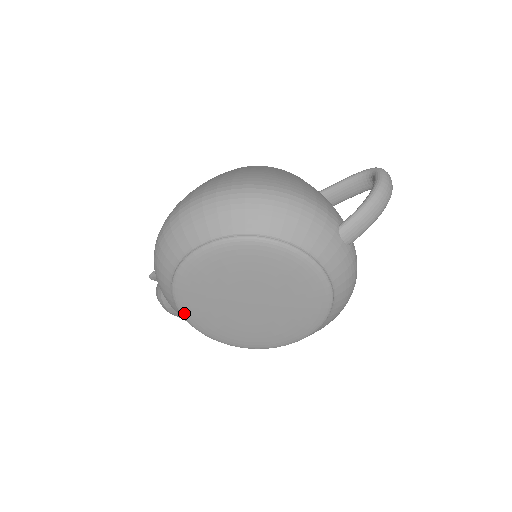
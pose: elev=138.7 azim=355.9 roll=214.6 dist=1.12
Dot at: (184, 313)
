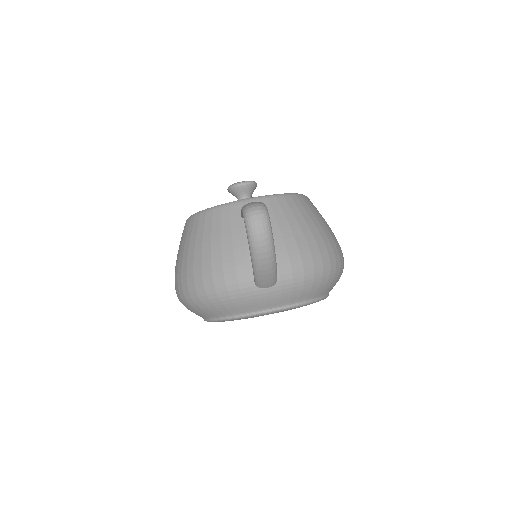
Dot at: occluded
